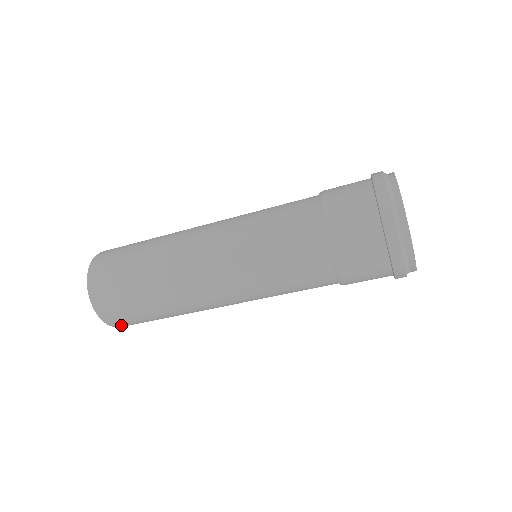
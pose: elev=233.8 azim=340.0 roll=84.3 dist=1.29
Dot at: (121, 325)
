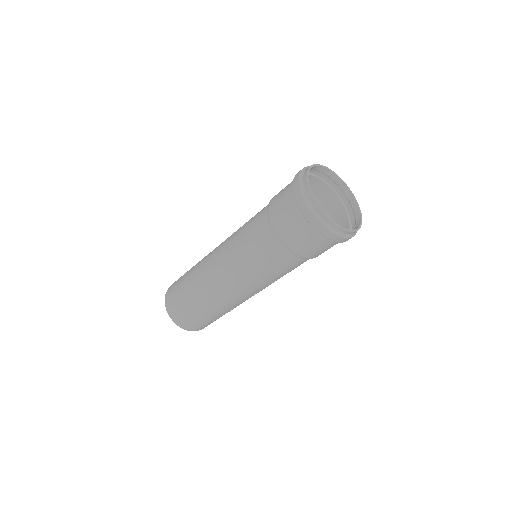
Dot at: (185, 325)
